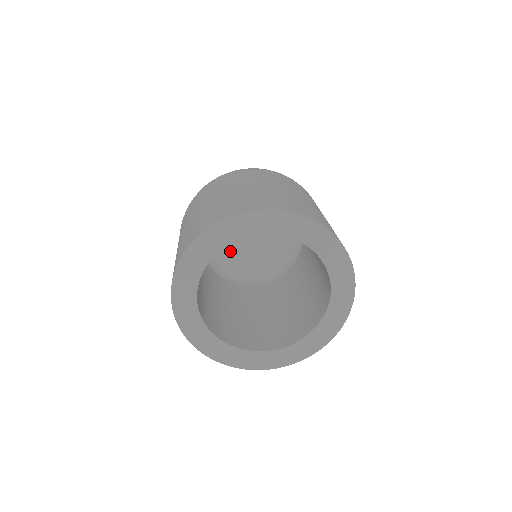
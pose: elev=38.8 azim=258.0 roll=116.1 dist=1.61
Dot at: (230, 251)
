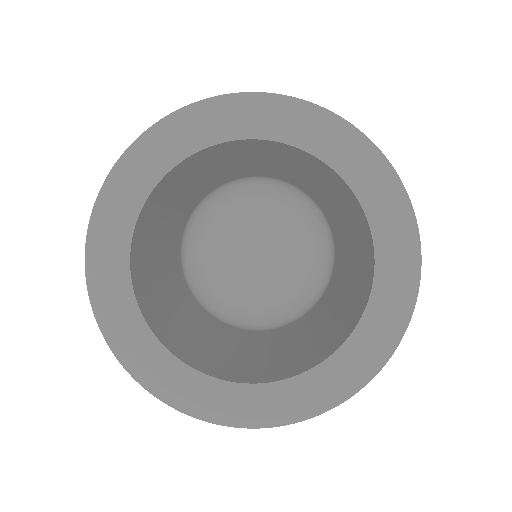
Dot at: (245, 293)
